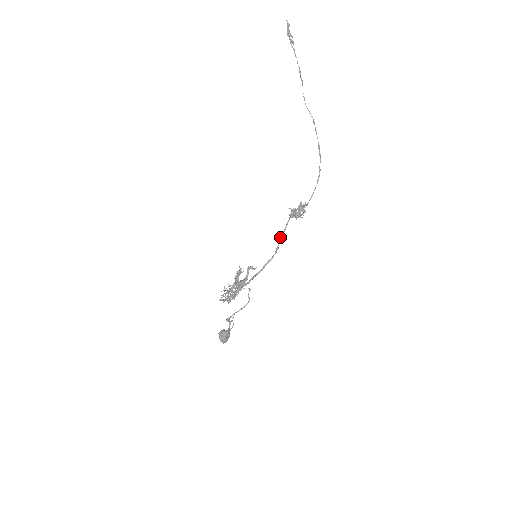
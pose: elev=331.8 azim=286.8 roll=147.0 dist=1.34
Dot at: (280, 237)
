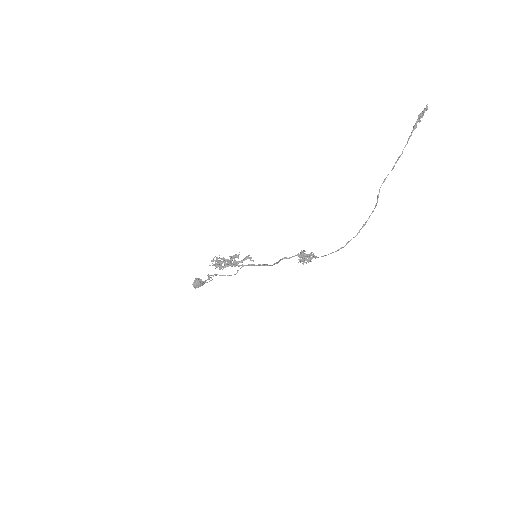
Dot at: (282, 259)
